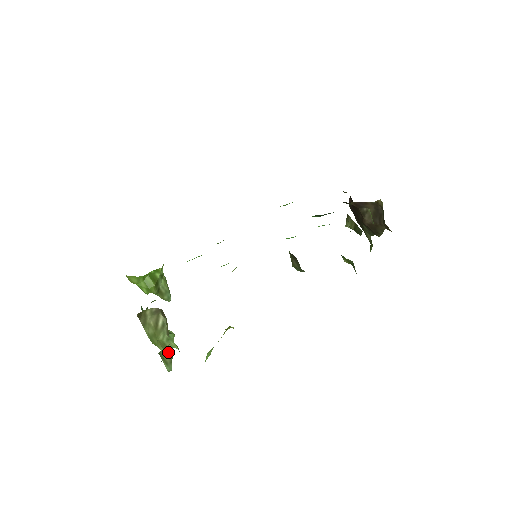
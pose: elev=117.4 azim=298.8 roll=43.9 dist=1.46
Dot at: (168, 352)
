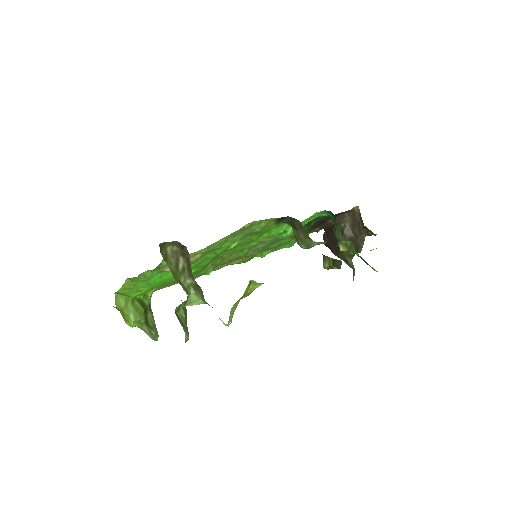
Dot at: (183, 318)
